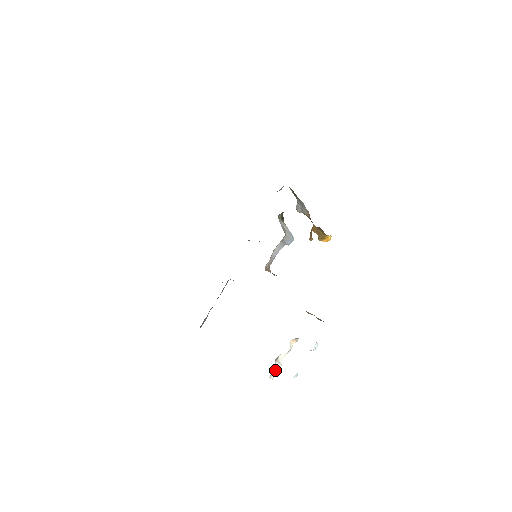
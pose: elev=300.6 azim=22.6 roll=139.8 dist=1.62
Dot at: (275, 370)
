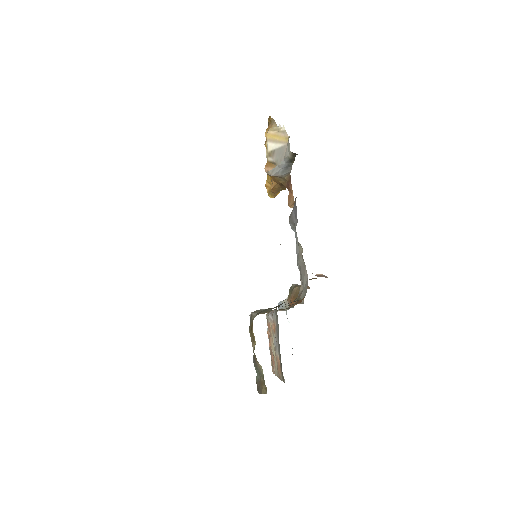
Dot at: occluded
